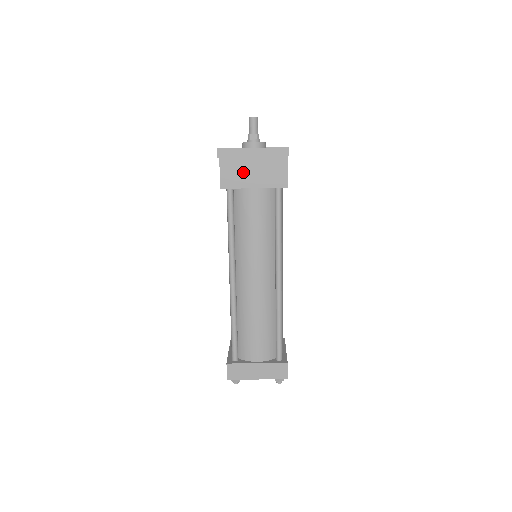
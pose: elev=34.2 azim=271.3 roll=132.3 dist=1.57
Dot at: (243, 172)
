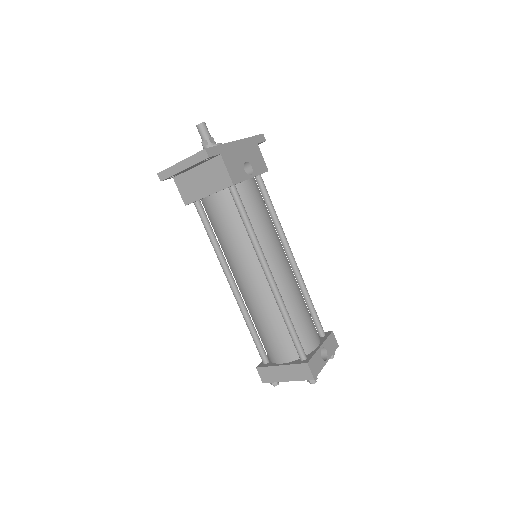
Dot at: (194, 184)
